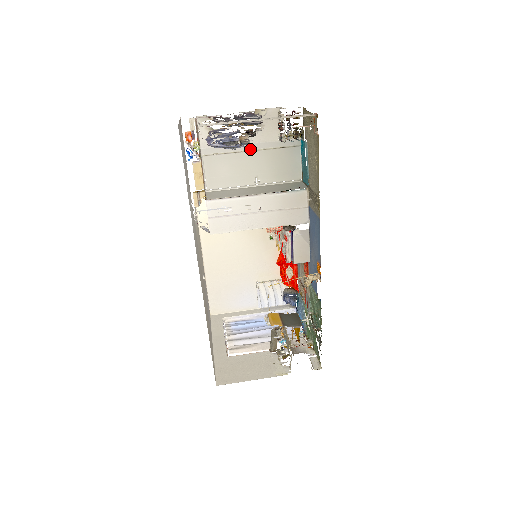
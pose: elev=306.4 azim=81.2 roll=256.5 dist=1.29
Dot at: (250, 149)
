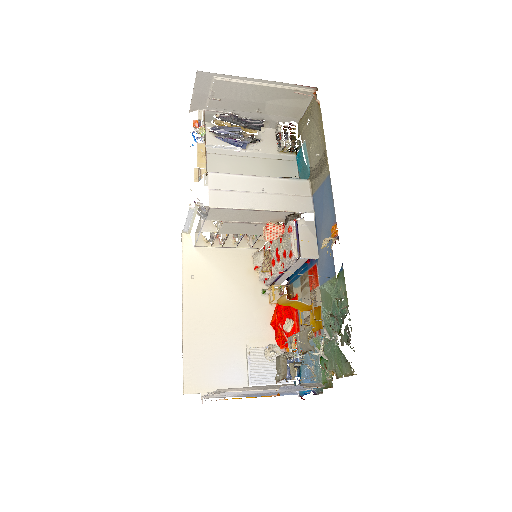
Dot at: (250, 156)
